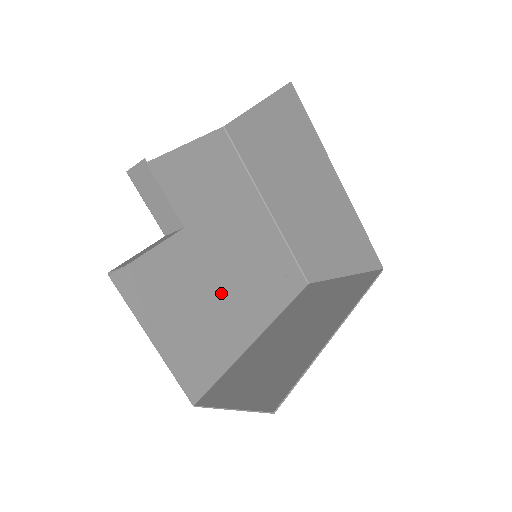
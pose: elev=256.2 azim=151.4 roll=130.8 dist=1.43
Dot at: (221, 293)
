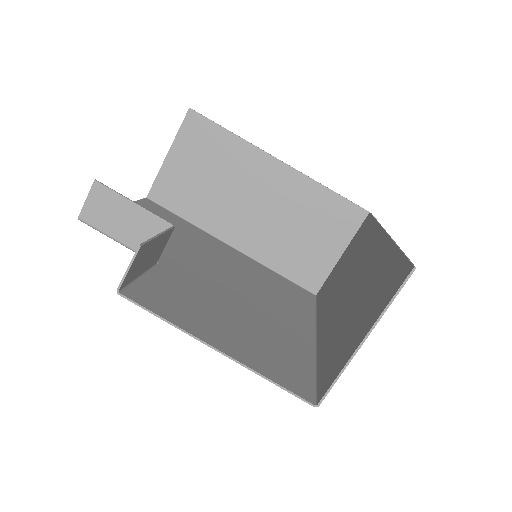
Dot at: (248, 304)
